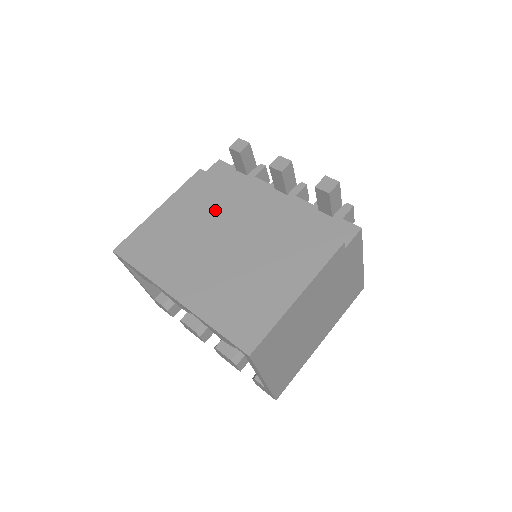
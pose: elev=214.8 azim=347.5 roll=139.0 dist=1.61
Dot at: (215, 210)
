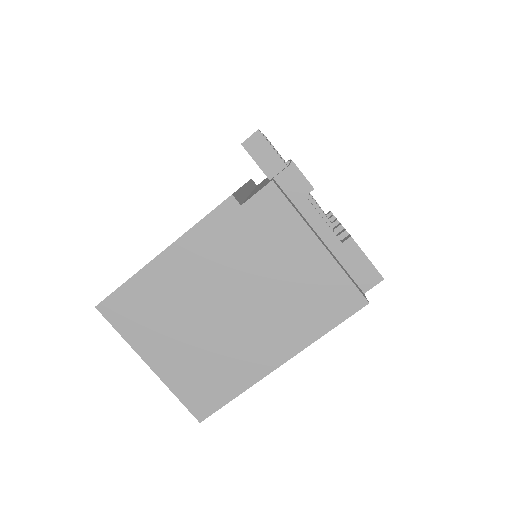
Dot at: occluded
